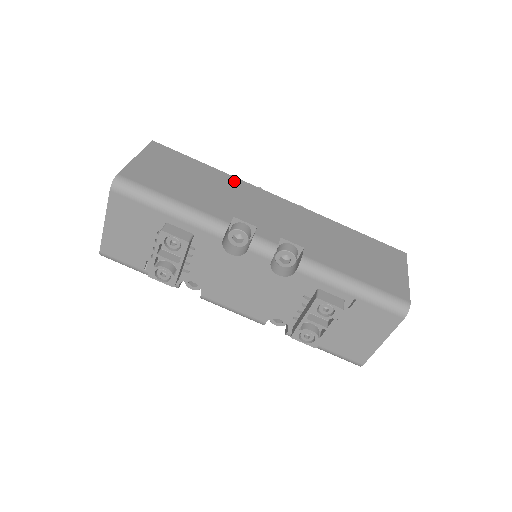
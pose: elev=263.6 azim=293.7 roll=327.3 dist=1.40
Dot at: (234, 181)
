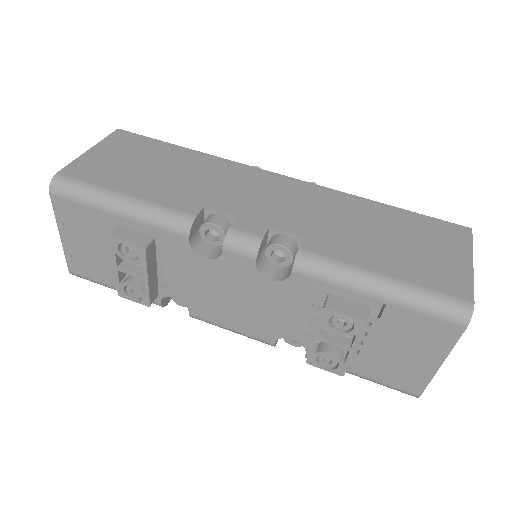
Dot at: (217, 162)
